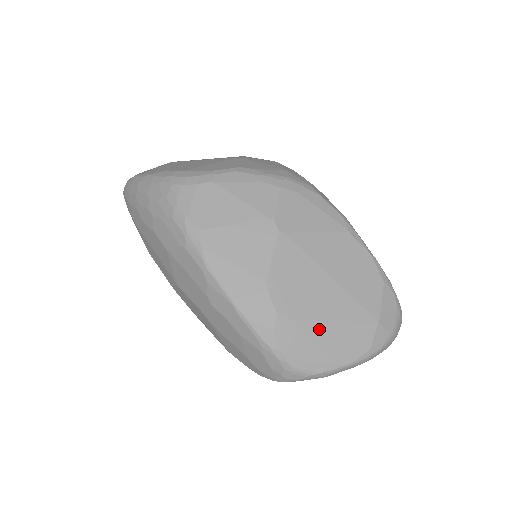
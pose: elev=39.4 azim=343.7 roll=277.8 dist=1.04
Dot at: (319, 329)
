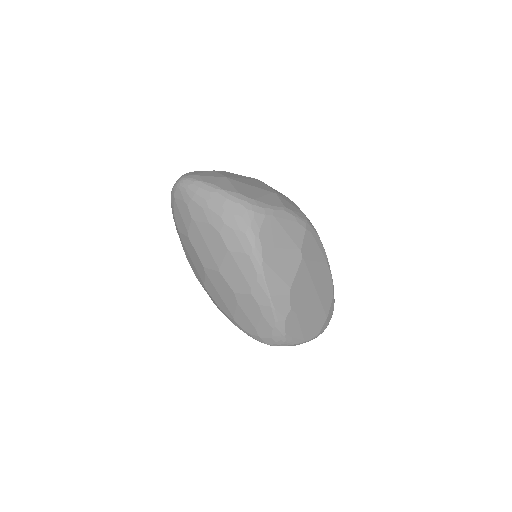
Dot at: (304, 319)
